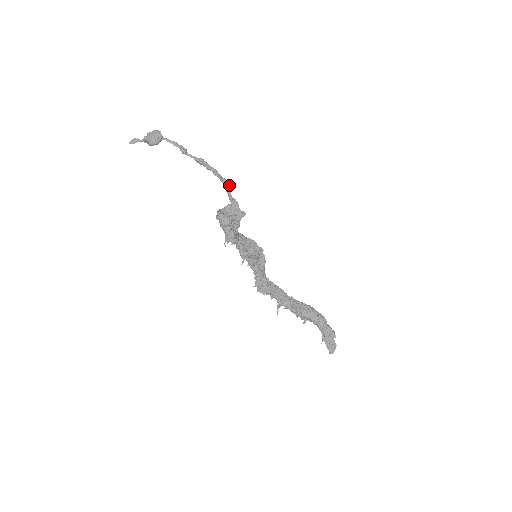
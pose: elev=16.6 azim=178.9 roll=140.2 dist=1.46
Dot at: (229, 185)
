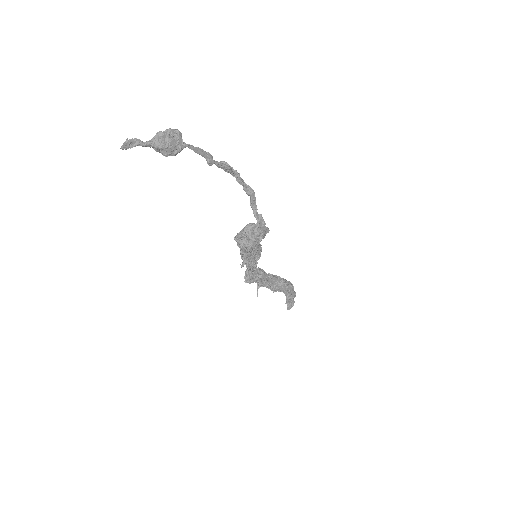
Dot at: occluded
